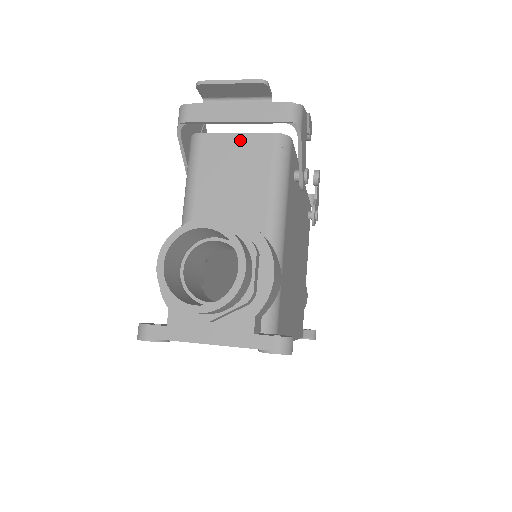
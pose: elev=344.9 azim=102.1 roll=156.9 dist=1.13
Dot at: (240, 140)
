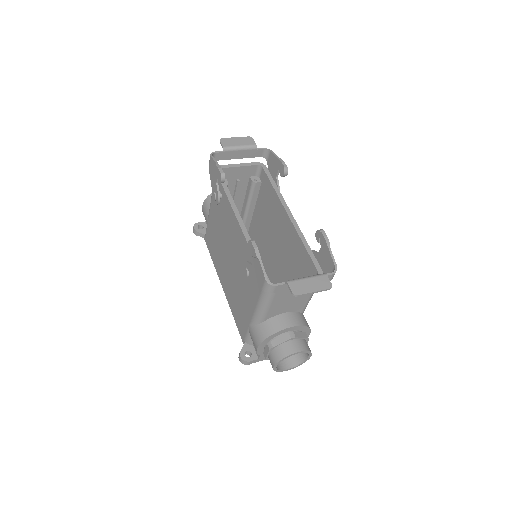
Dot at: occluded
